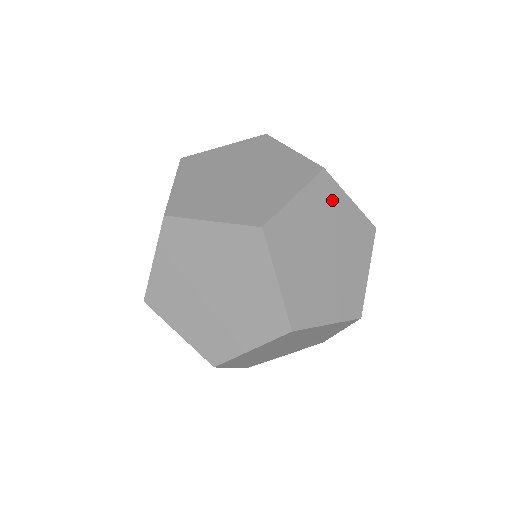
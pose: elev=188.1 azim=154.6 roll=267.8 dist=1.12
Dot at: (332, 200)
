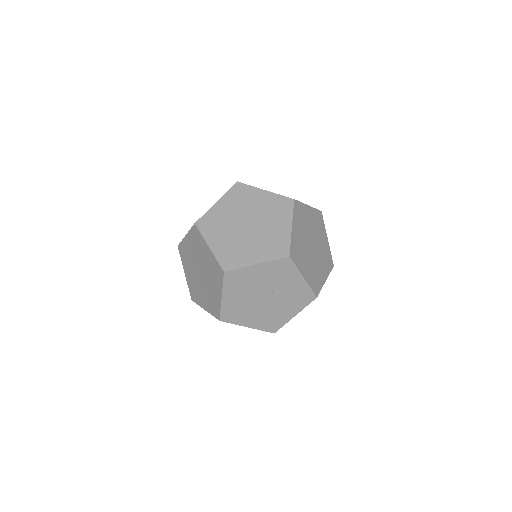
Dot at: occluded
